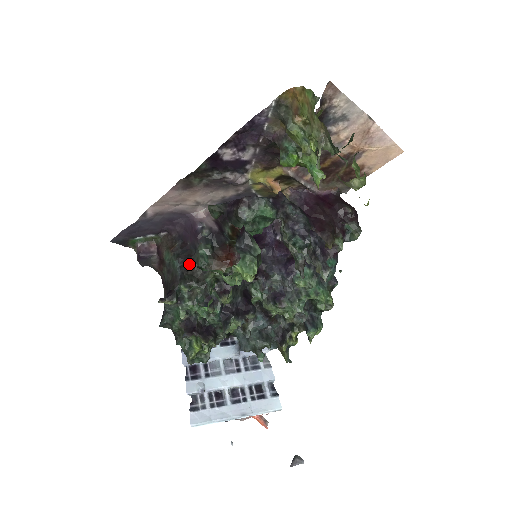
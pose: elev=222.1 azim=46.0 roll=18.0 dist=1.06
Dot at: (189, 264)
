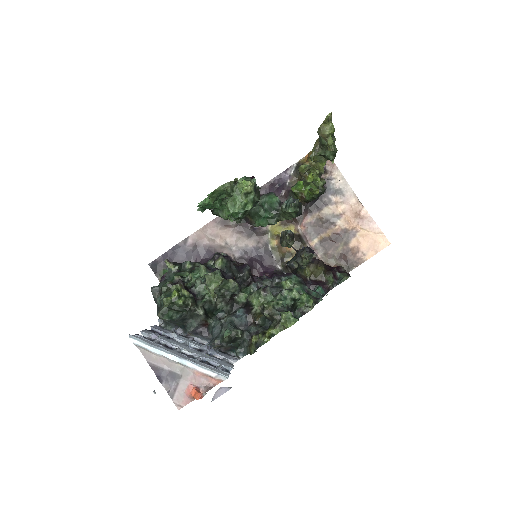
Dot at: occluded
